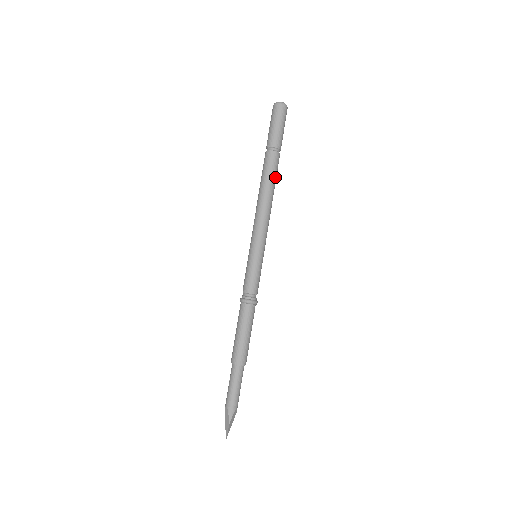
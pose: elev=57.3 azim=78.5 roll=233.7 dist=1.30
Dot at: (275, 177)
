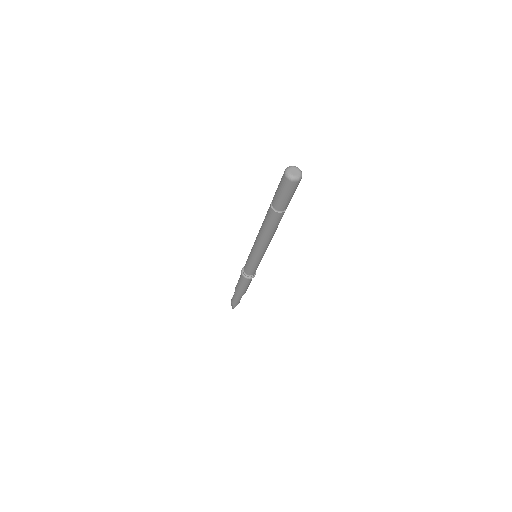
Dot at: (278, 224)
